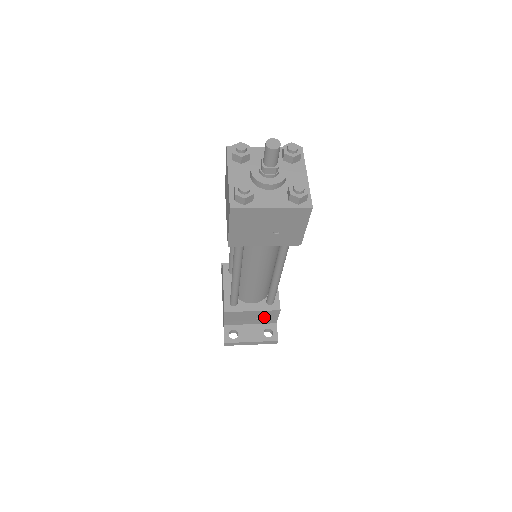
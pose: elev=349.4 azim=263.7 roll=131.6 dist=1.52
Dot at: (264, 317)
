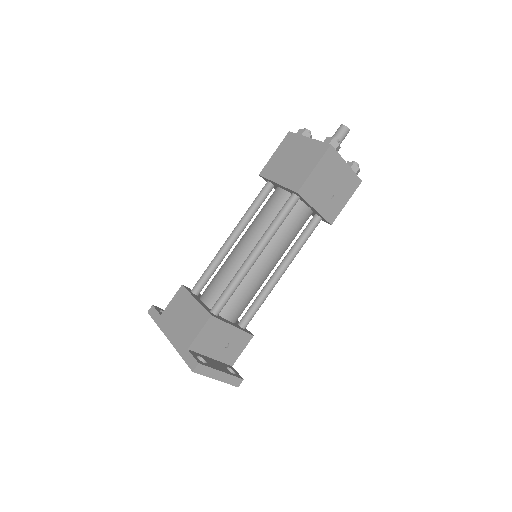
Dot at: (232, 346)
